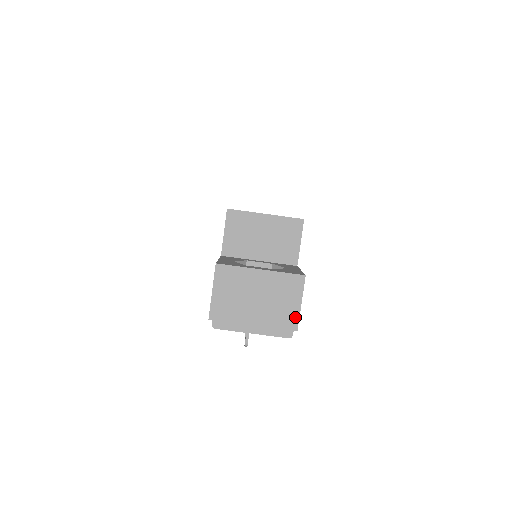
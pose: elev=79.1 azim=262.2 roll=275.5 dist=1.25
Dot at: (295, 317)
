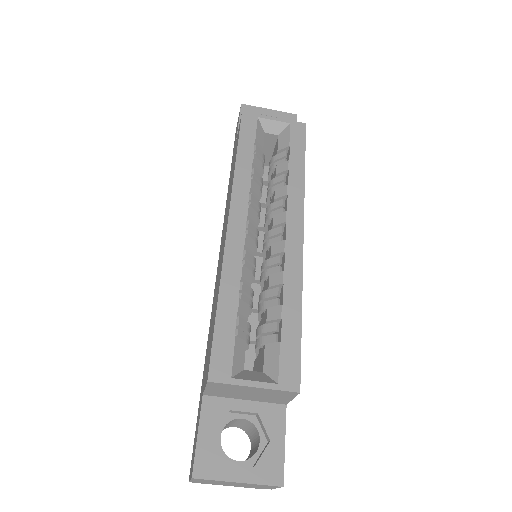
Dot at: occluded
